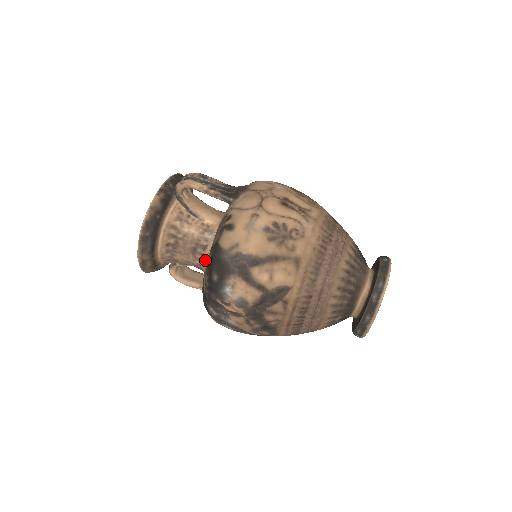
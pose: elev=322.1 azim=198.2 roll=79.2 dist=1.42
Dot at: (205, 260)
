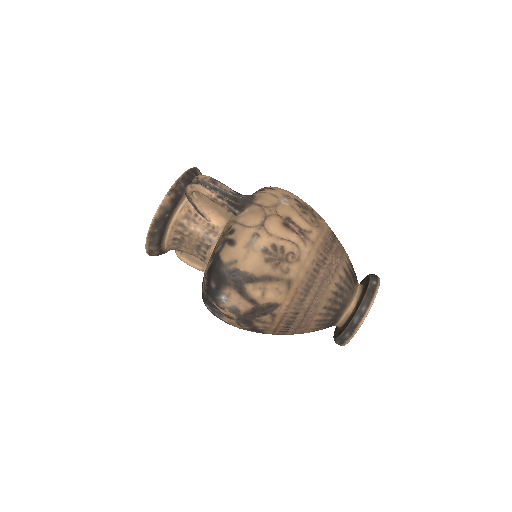
Dot at: (207, 258)
